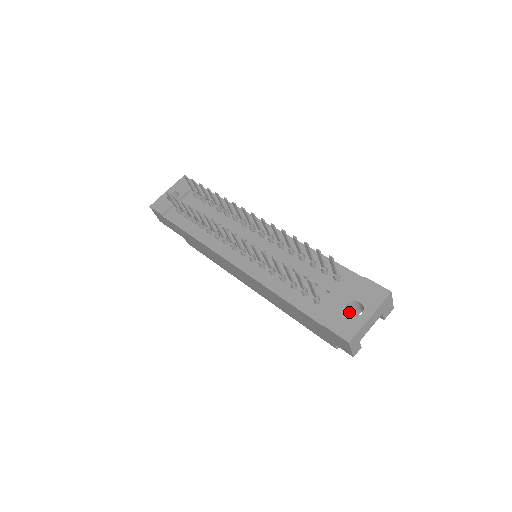
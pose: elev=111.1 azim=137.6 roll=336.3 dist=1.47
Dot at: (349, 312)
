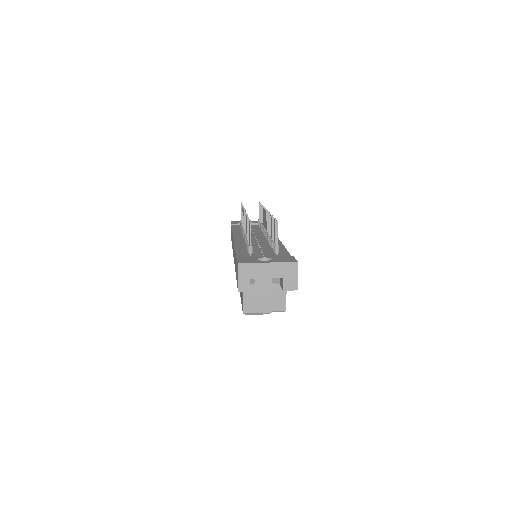
Dot at: occluded
